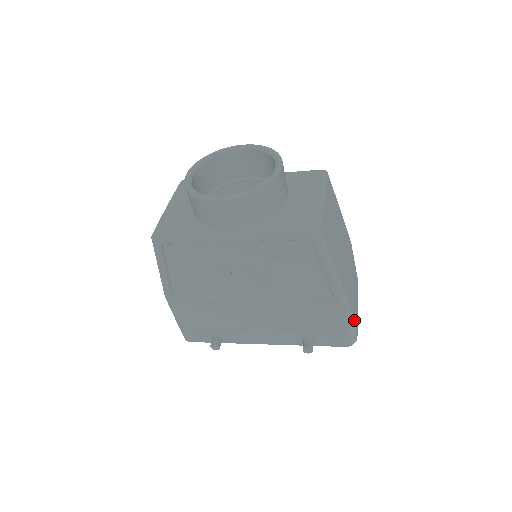
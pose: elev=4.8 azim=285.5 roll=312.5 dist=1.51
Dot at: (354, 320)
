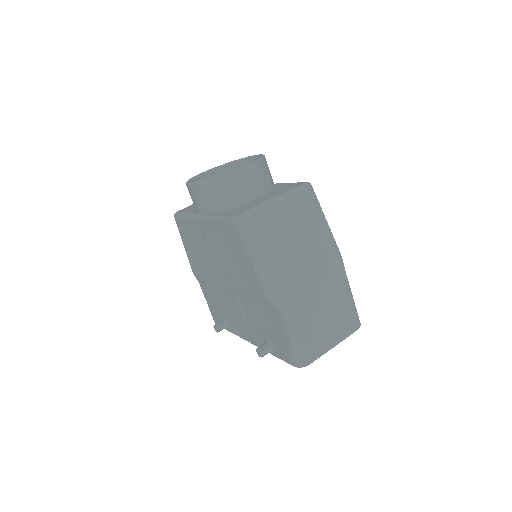
Dot at: (298, 337)
